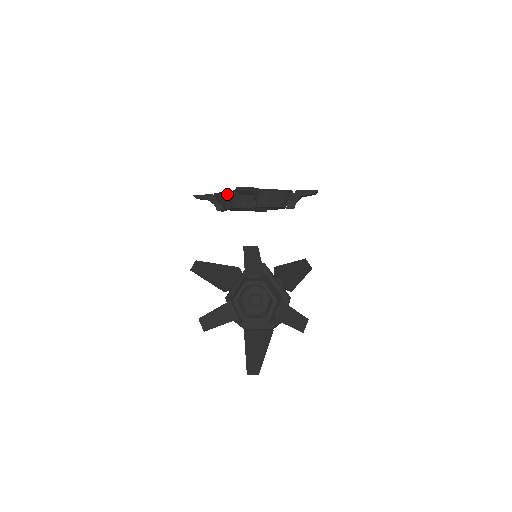
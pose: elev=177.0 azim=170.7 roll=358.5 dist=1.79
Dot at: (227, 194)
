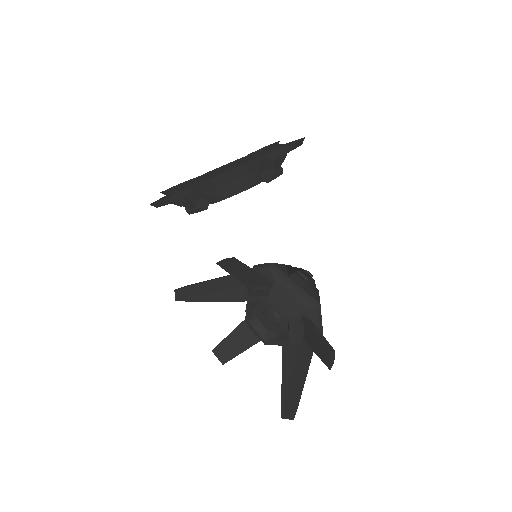
Dot at: occluded
